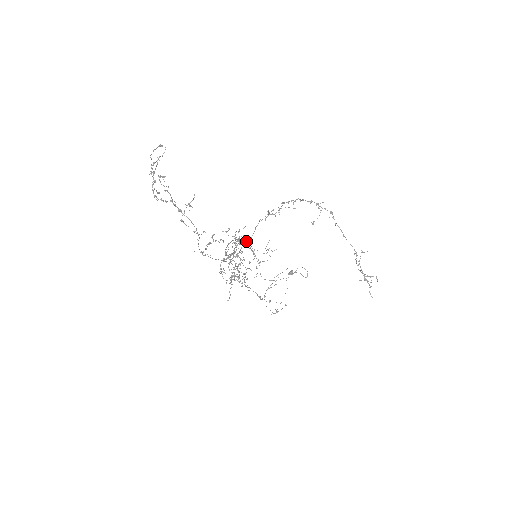
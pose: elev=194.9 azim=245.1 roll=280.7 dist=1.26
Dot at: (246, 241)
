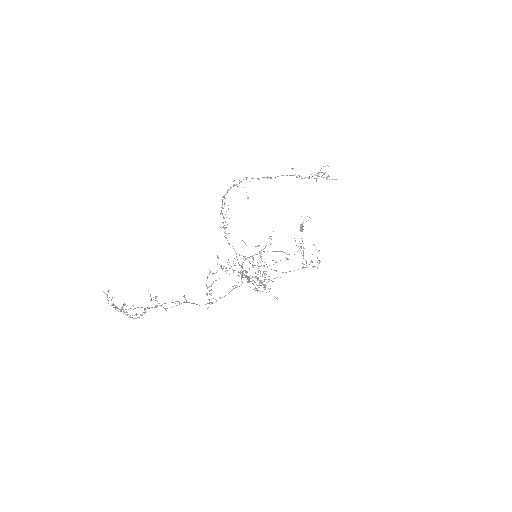
Dot at: occluded
